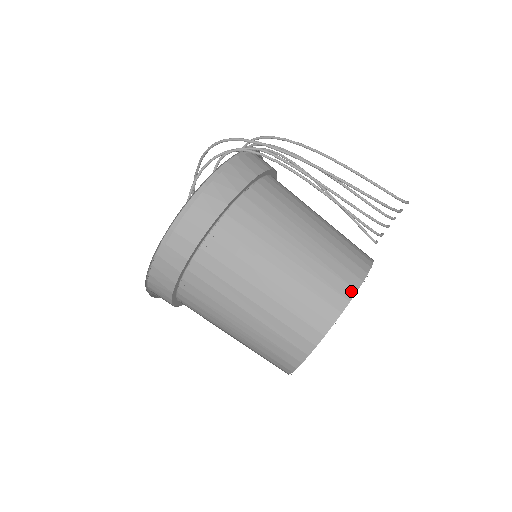
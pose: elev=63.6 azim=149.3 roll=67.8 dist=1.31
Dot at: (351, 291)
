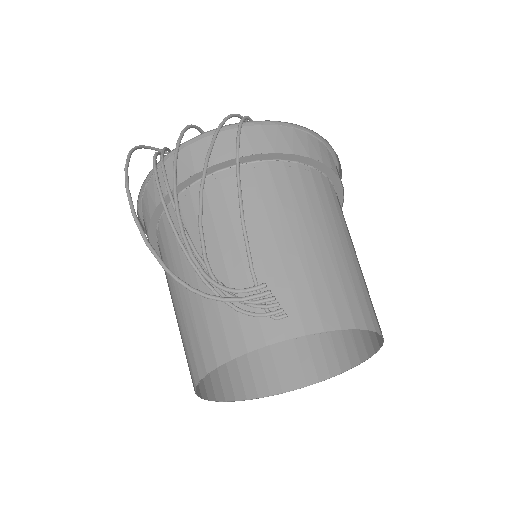
Dot at: (203, 370)
